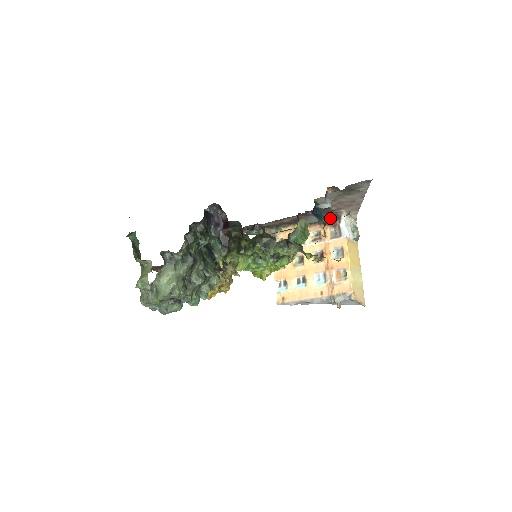
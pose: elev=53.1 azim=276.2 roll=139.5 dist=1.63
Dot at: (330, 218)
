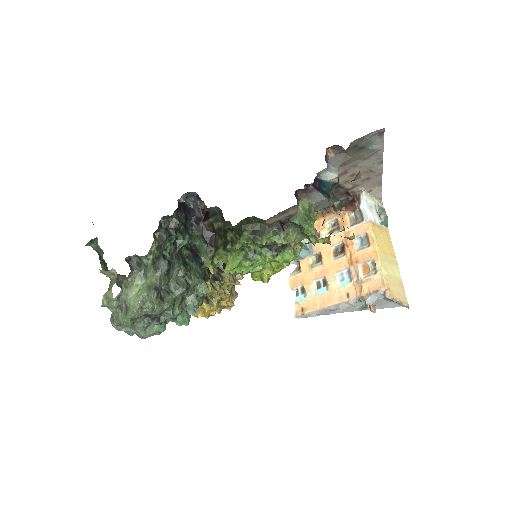
Dot at: (347, 201)
